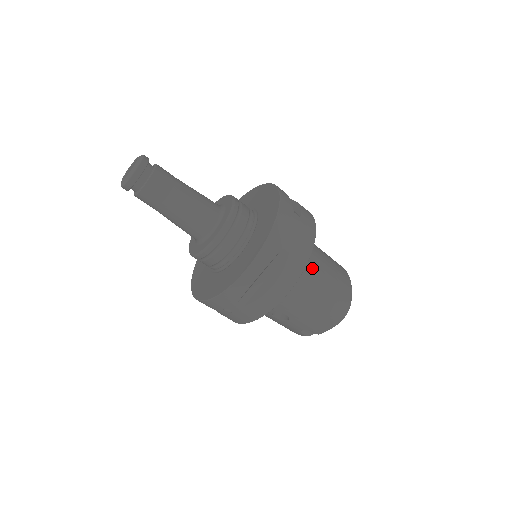
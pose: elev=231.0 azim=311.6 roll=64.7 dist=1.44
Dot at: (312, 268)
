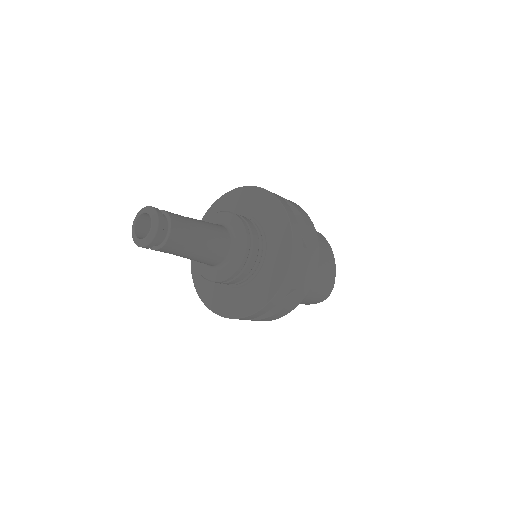
Dot at: occluded
